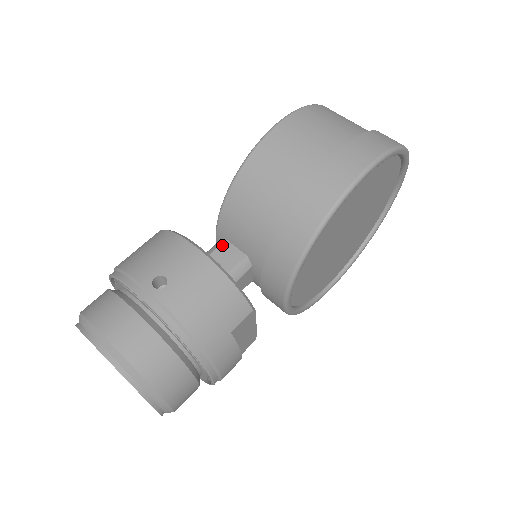
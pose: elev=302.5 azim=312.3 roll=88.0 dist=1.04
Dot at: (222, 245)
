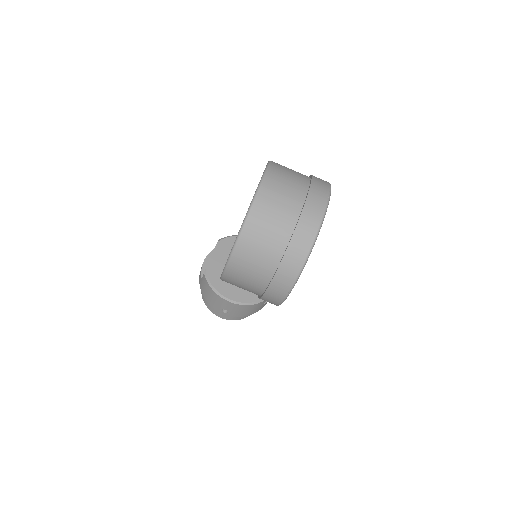
Dot at: occluded
